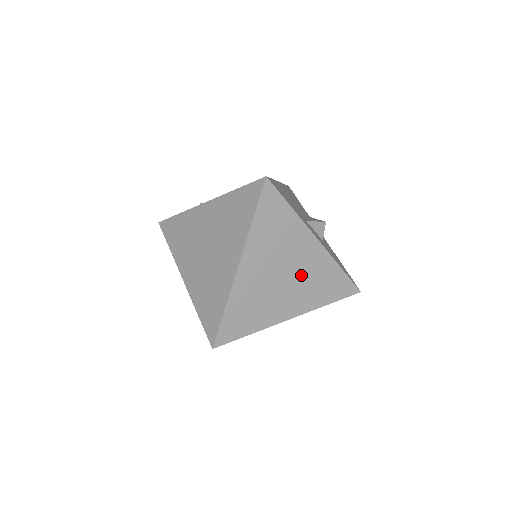
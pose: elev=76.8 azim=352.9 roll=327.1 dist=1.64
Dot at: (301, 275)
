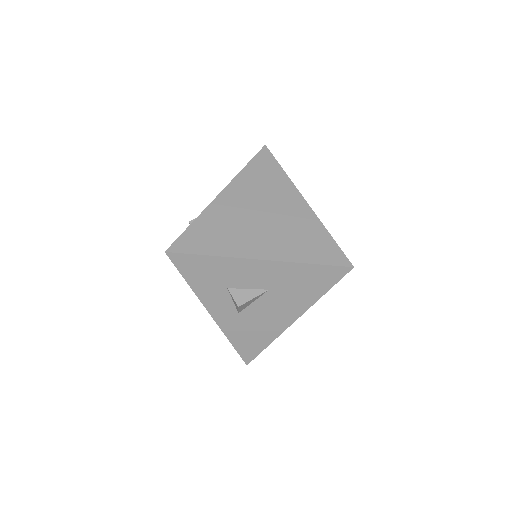
Dot at: occluded
